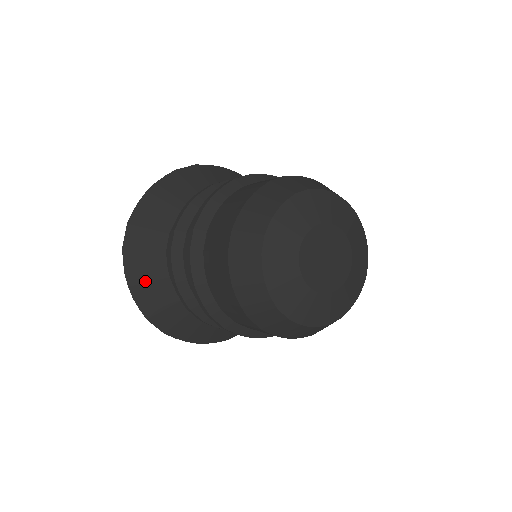
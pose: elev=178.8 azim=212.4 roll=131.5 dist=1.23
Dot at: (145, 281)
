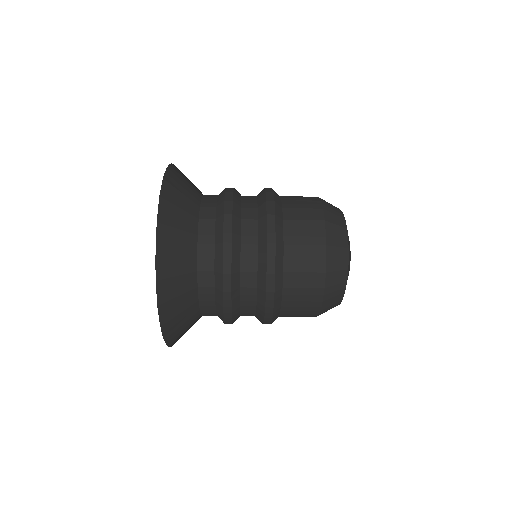
Dot at: (178, 321)
